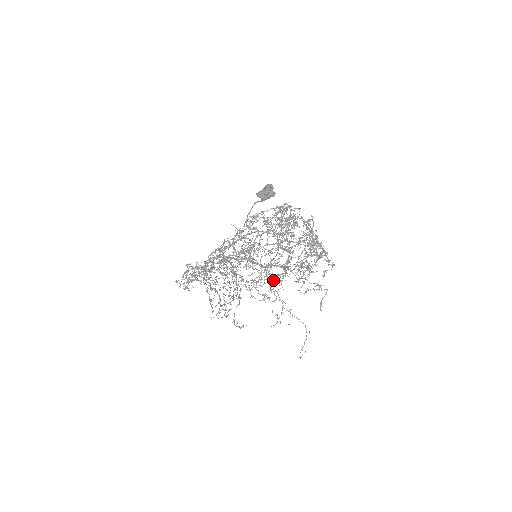
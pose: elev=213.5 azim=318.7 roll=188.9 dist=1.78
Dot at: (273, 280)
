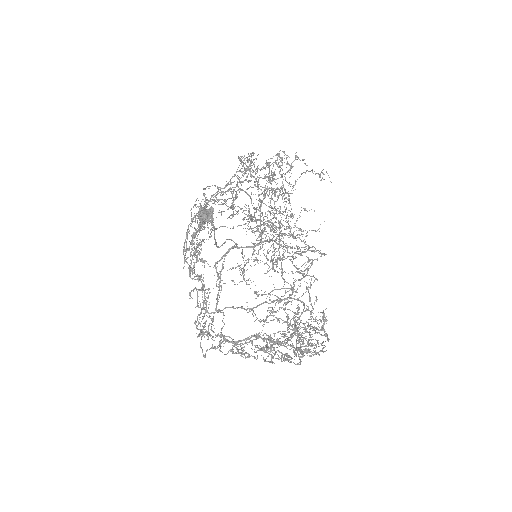
Dot at: (278, 236)
